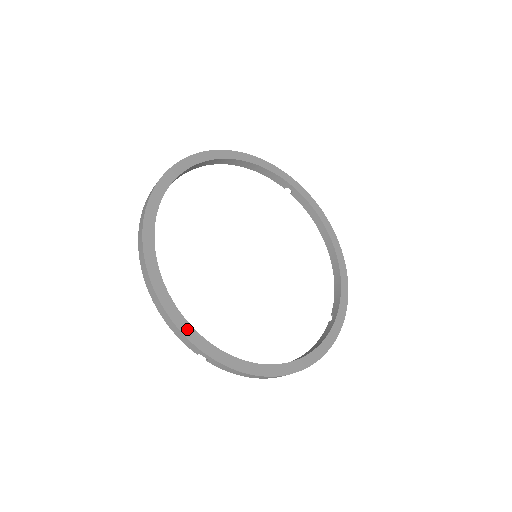
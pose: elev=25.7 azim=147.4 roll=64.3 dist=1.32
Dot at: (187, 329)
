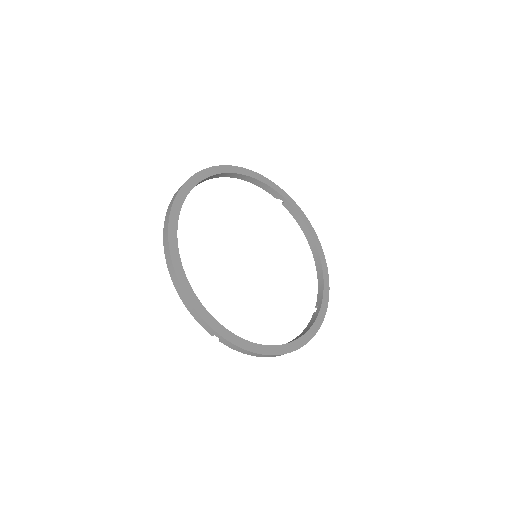
Dot at: (205, 314)
